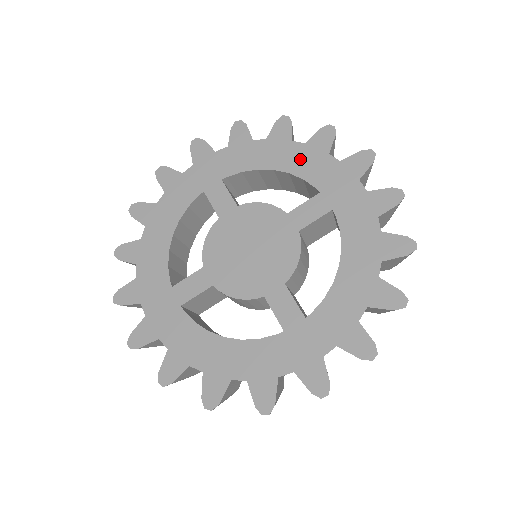
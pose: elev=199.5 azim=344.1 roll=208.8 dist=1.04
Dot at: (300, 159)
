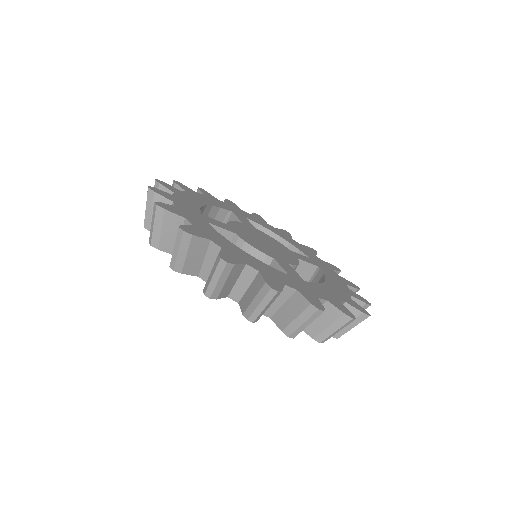
Dot at: (297, 244)
